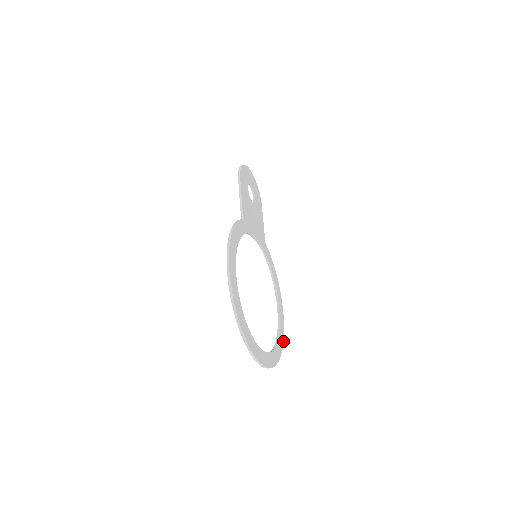
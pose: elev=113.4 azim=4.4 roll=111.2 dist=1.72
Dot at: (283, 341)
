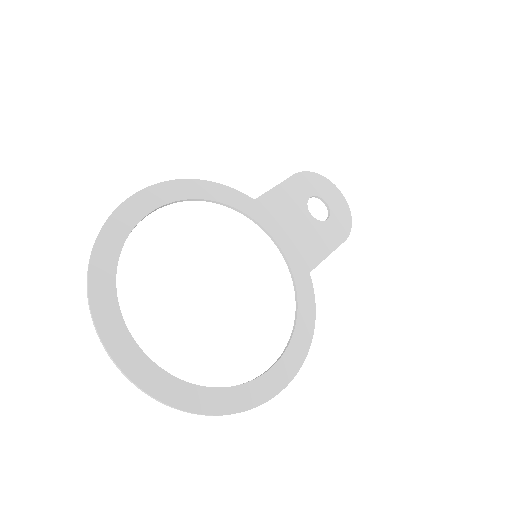
Dot at: (236, 412)
